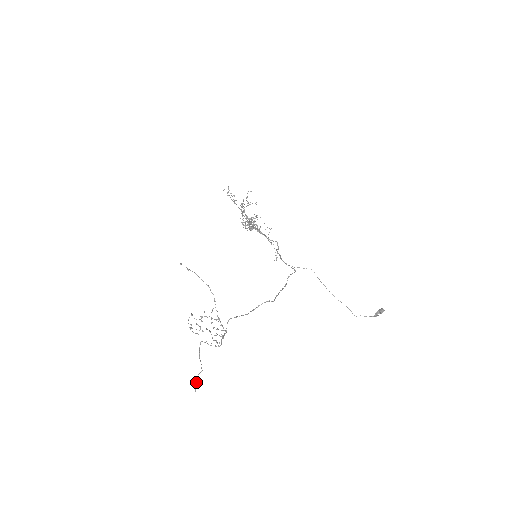
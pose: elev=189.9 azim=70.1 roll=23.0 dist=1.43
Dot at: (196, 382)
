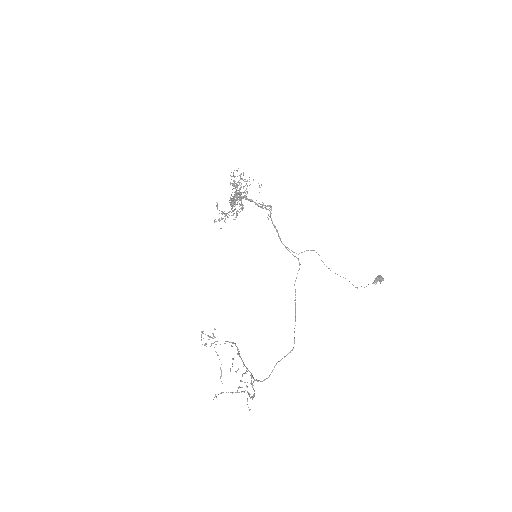
Dot at: occluded
